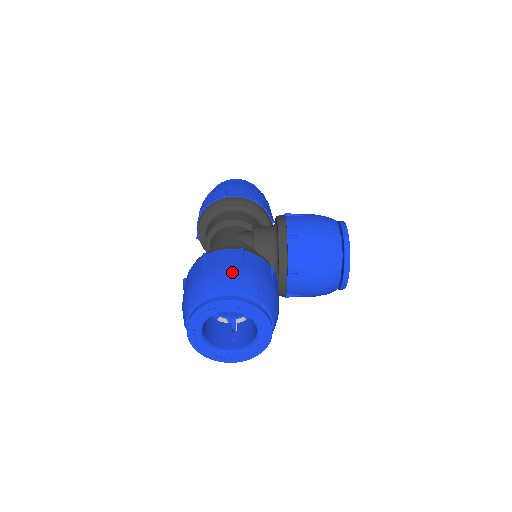
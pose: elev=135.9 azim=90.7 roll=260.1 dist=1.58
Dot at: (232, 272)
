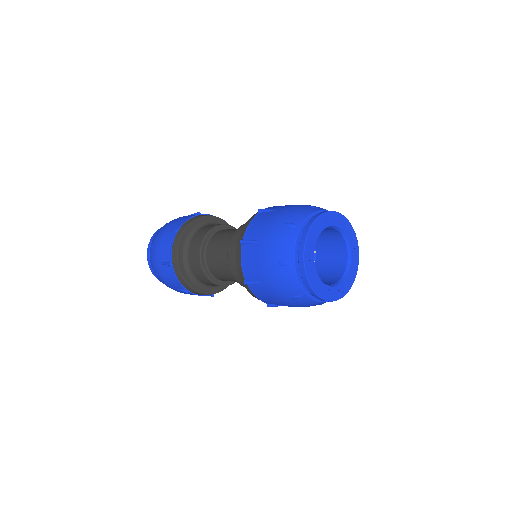
Dot at: occluded
